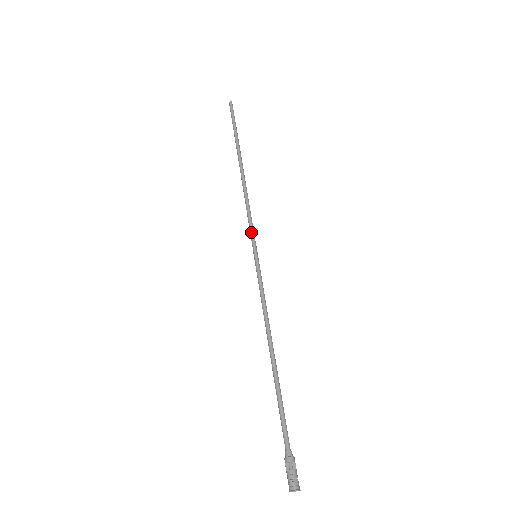
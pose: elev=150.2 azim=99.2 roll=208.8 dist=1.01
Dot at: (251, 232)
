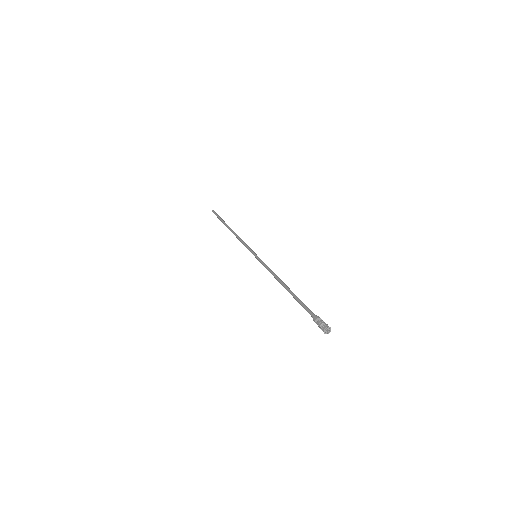
Dot at: (248, 248)
